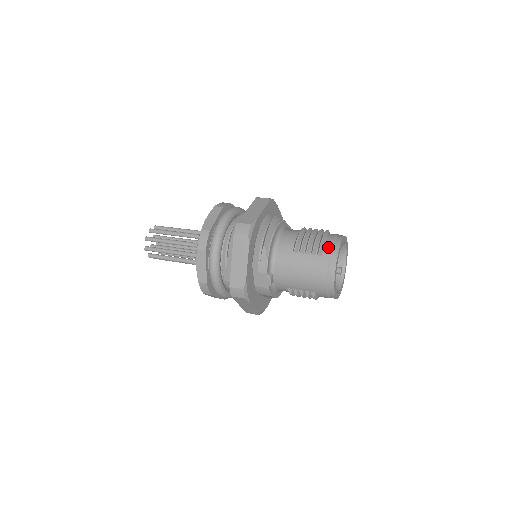
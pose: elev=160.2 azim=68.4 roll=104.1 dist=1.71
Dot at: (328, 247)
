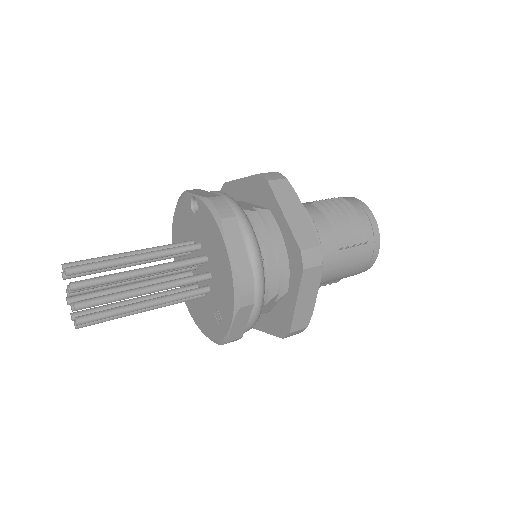
Dot at: (369, 230)
